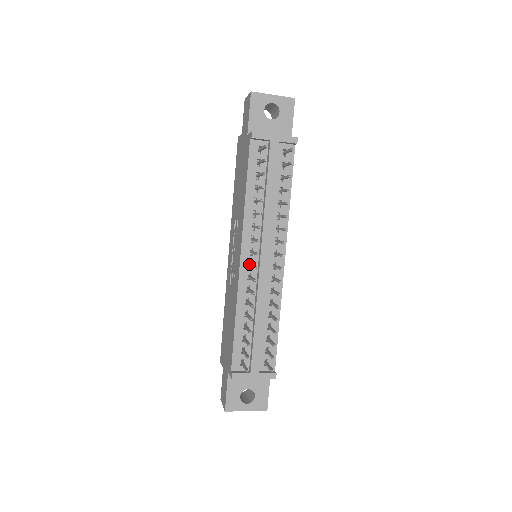
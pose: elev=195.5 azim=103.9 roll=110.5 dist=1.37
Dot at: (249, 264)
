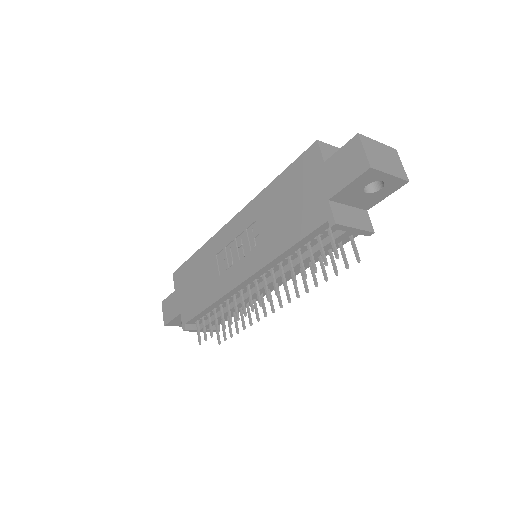
Dot at: (247, 287)
